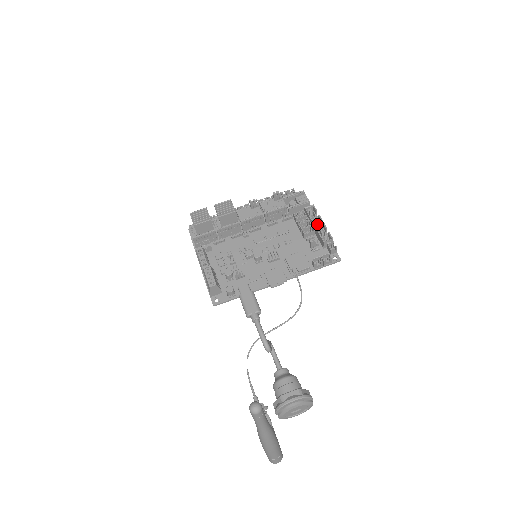
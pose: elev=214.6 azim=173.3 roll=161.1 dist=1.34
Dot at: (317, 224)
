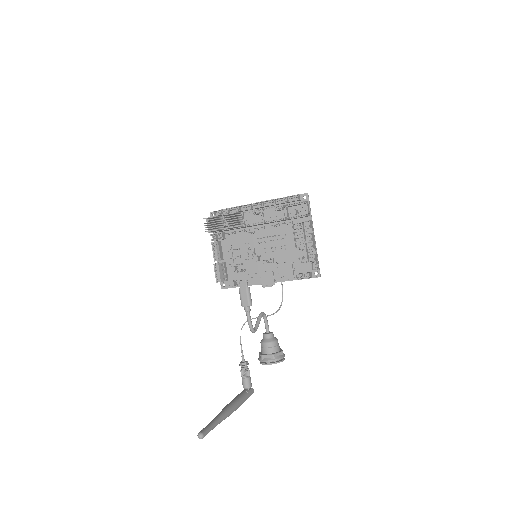
Dot at: occluded
